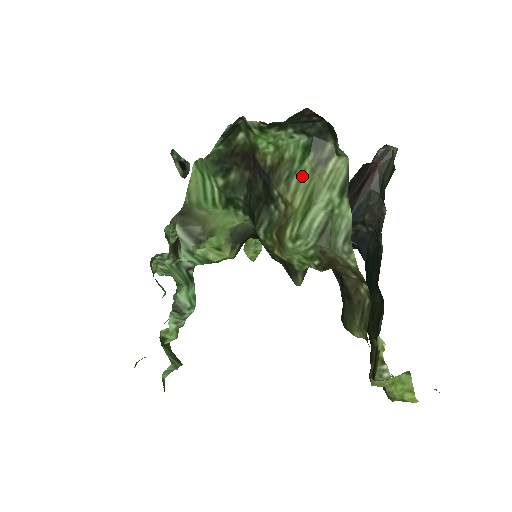
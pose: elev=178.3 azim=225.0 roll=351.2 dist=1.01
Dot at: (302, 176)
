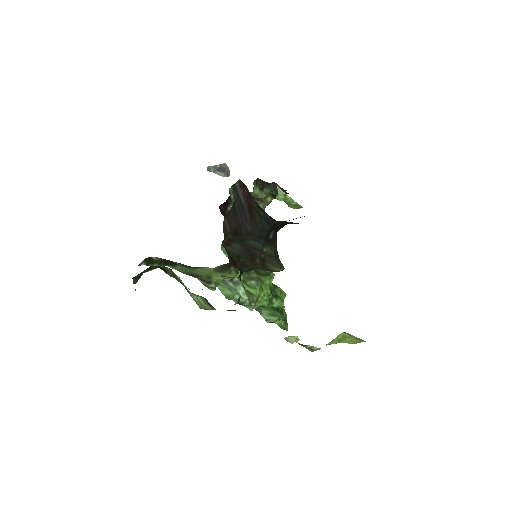
Dot at: occluded
